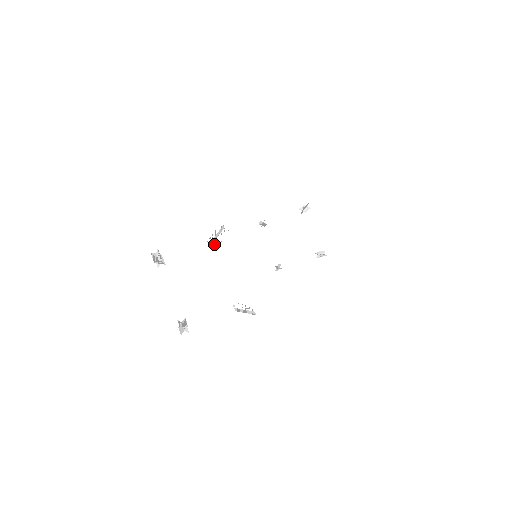
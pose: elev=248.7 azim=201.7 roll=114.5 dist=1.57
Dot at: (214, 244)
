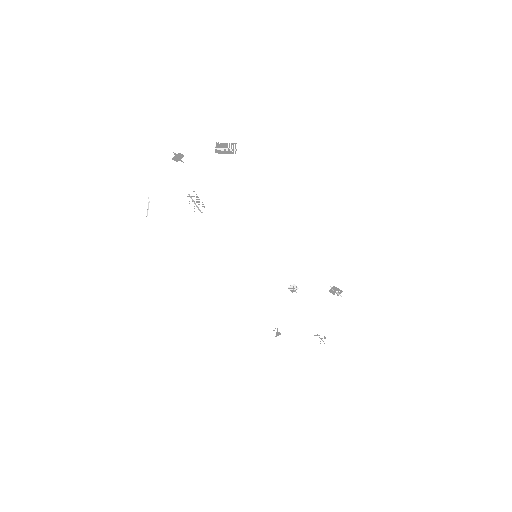
Dot at: (218, 148)
